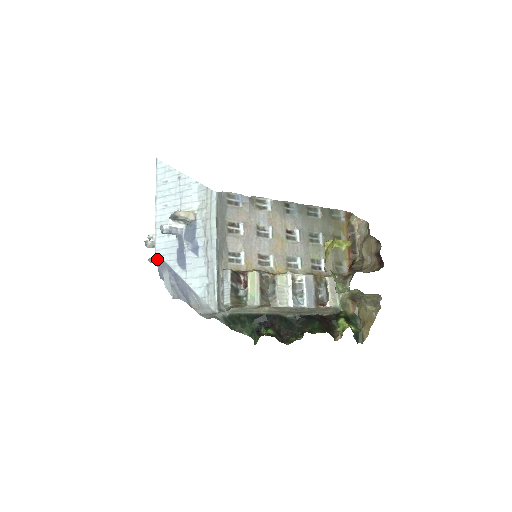
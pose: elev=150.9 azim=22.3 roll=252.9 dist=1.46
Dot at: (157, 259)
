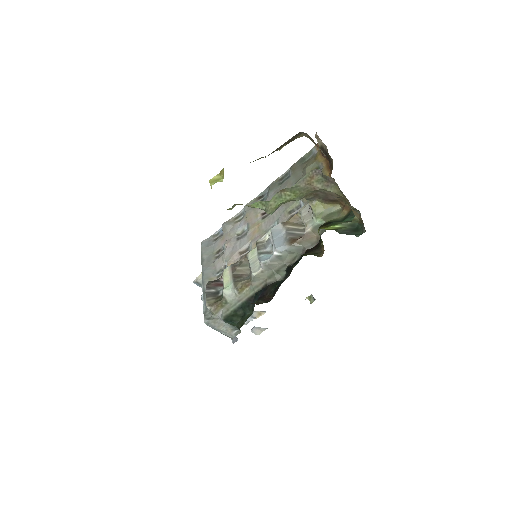
Dot at: occluded
